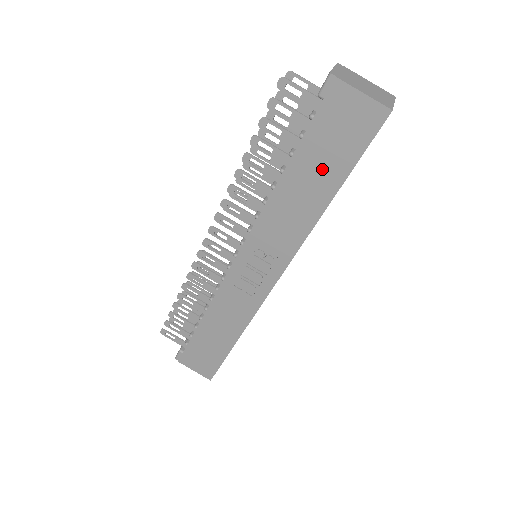
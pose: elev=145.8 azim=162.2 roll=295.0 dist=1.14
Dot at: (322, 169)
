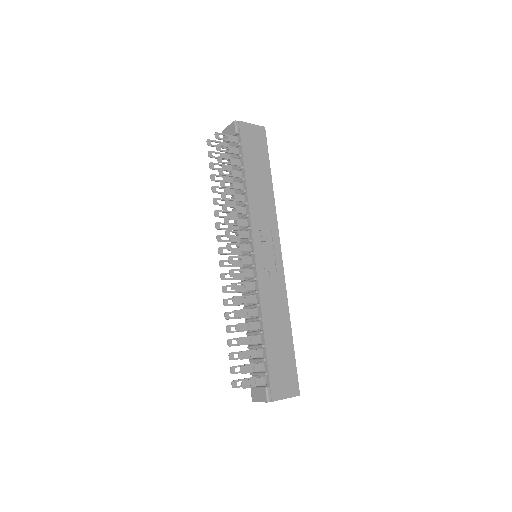
Dot at: (259, 167)
